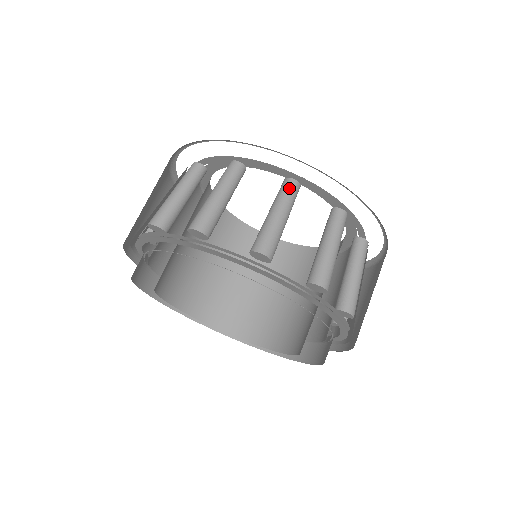
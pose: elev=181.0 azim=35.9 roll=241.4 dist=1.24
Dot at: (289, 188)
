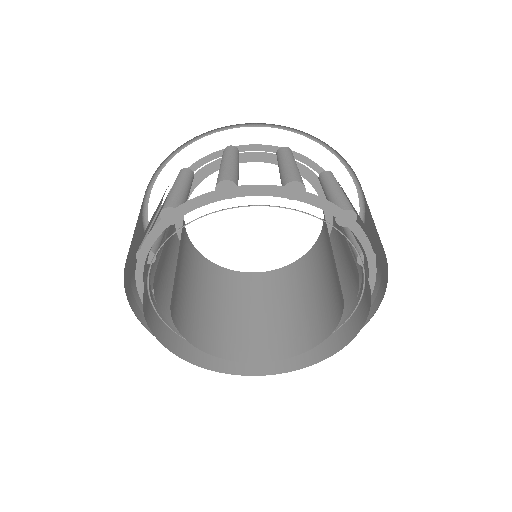
Dot at: (334, 177)
